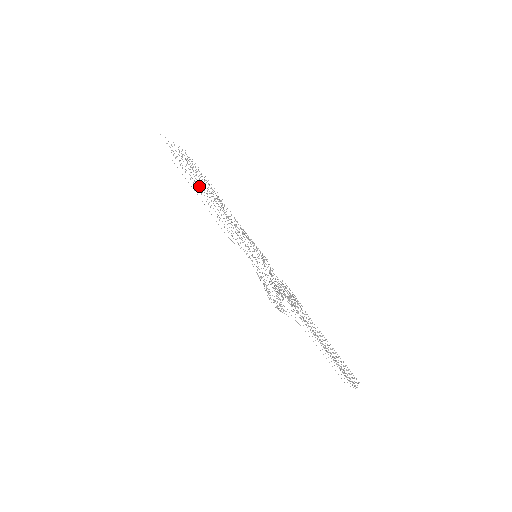
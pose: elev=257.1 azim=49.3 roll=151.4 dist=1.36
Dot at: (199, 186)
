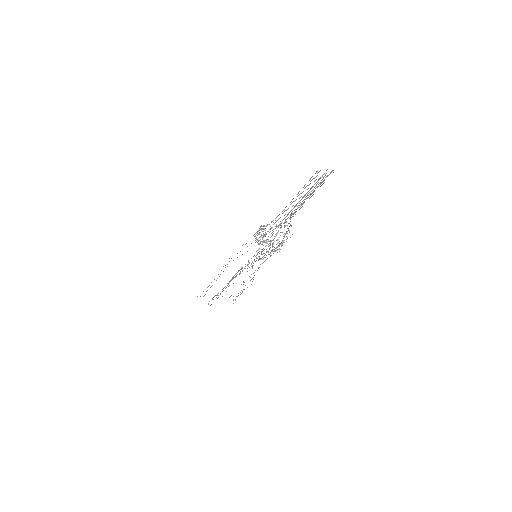
Dot at: occluded
